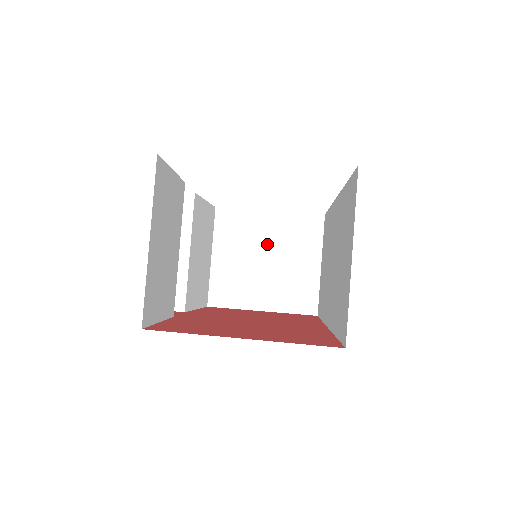
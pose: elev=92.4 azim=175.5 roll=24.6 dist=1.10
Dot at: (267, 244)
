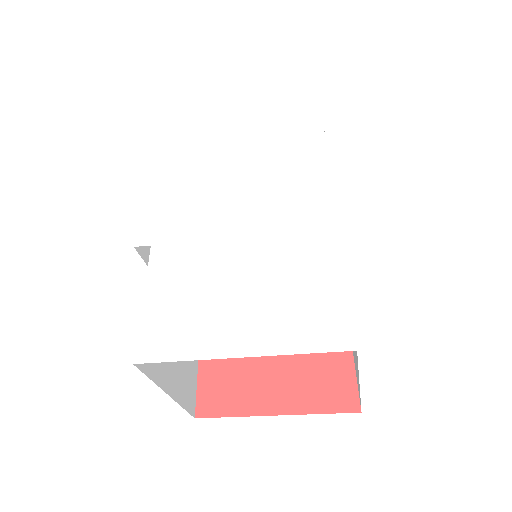
Dot at: occluded
